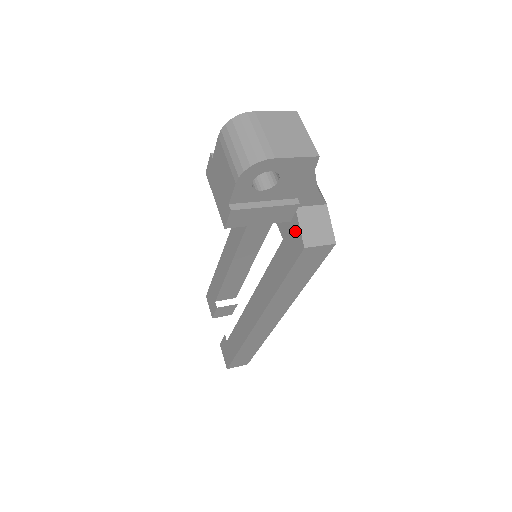
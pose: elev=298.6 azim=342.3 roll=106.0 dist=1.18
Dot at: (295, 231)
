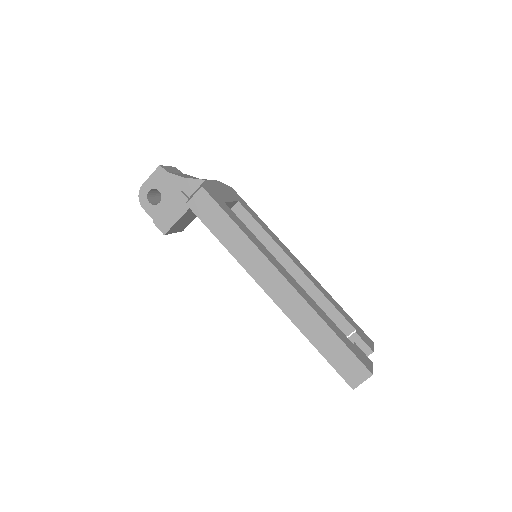
Dot at: occluded
